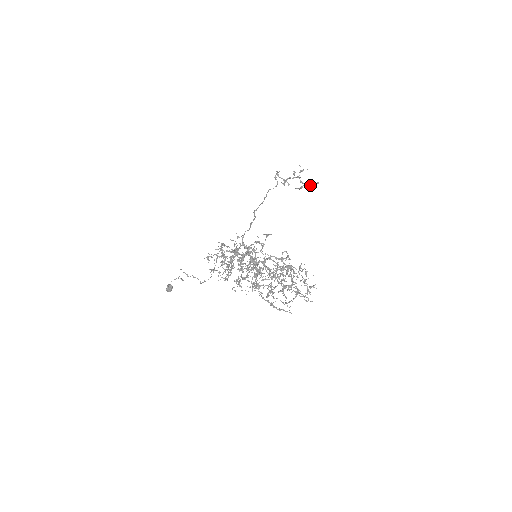
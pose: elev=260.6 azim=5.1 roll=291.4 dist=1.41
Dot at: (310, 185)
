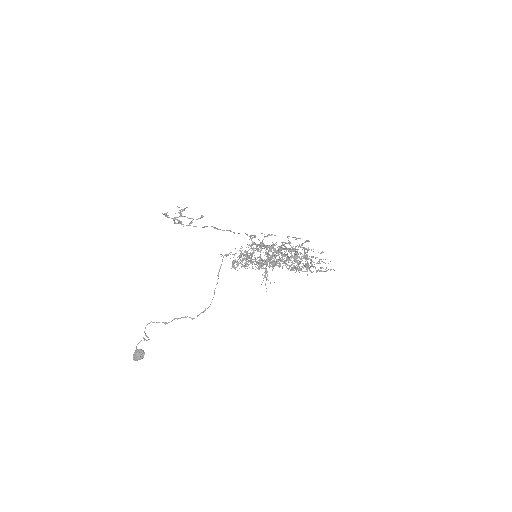
Dot at: (197, 219)
